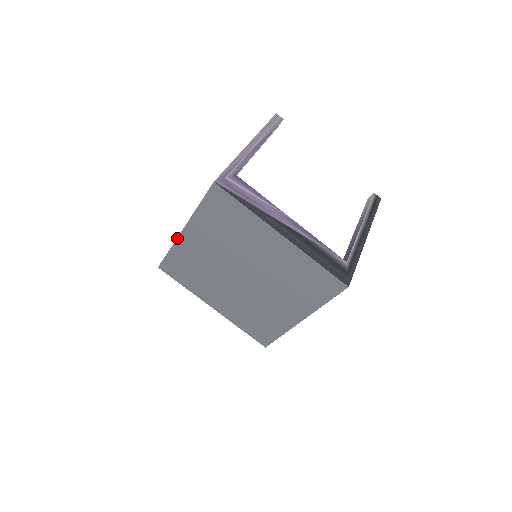
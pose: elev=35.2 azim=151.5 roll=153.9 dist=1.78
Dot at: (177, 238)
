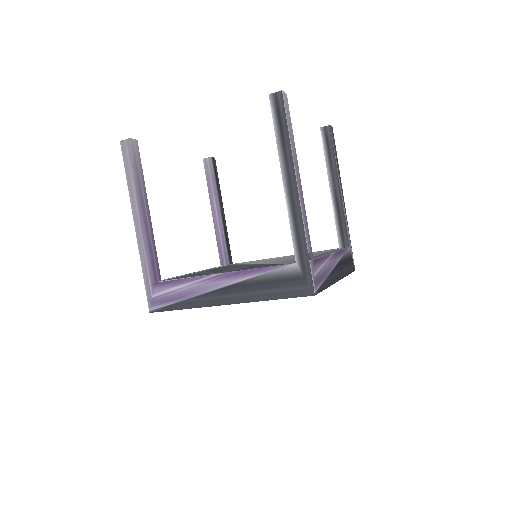
Dot at: occluded
